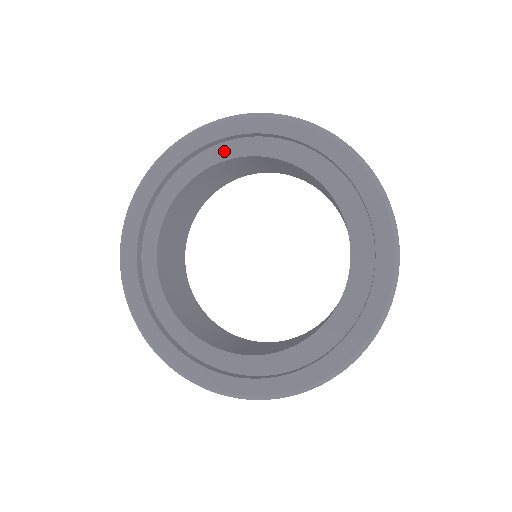
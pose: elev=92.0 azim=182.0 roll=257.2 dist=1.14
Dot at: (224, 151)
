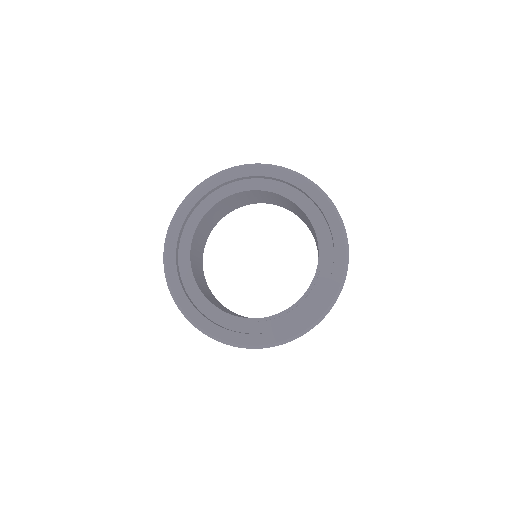
Dot at: (186, 238)
